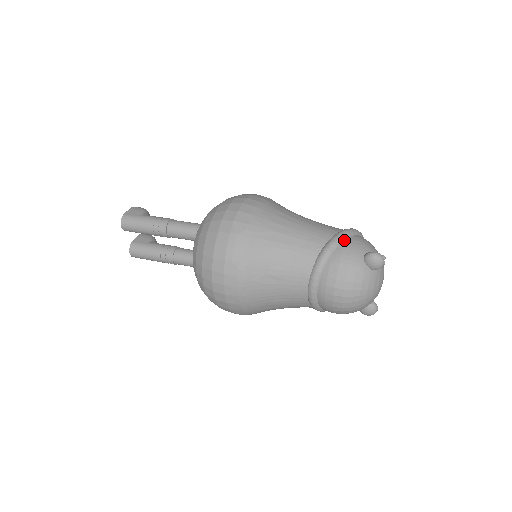
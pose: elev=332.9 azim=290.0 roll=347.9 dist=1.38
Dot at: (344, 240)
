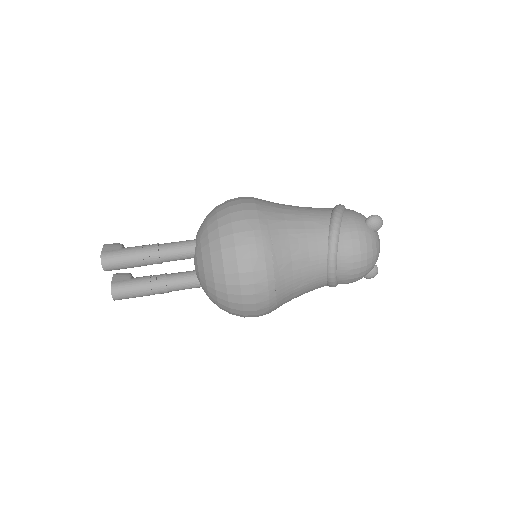
Dot at: (343, 213)
